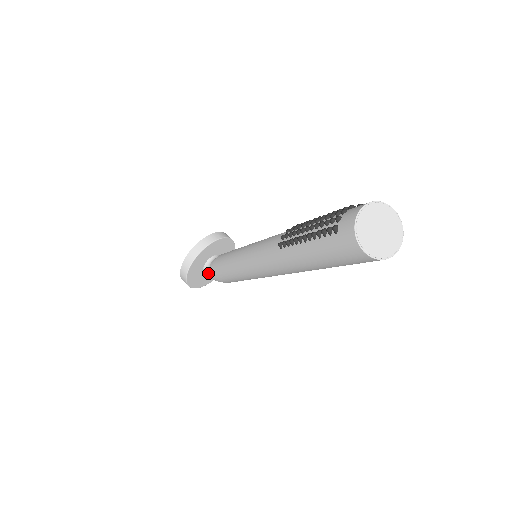
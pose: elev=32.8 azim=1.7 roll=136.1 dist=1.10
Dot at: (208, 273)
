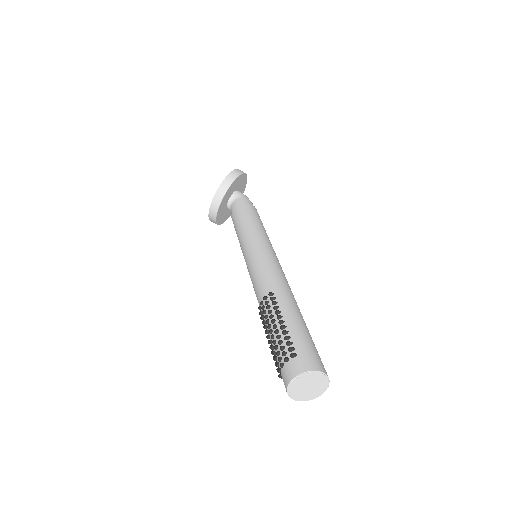
Dot at: occluded
